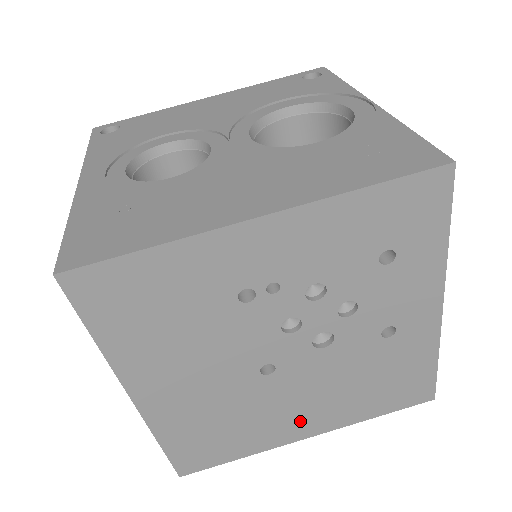
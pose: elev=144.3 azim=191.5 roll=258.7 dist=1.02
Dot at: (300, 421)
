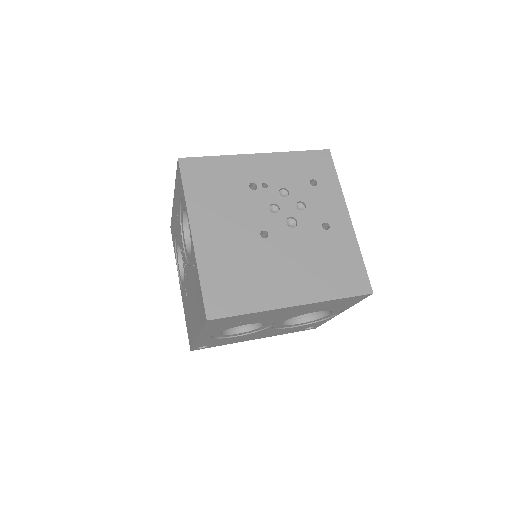
Dot at: (287, 286)
